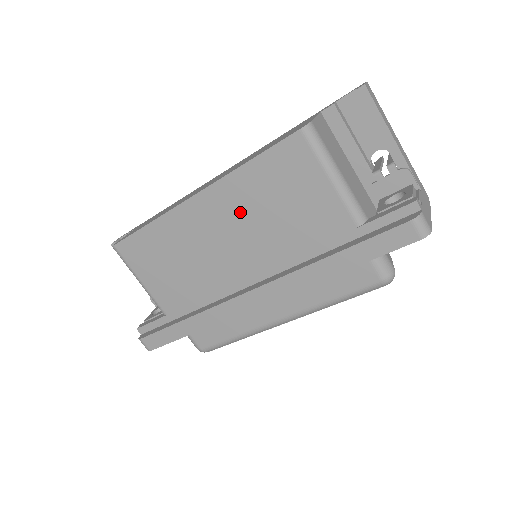
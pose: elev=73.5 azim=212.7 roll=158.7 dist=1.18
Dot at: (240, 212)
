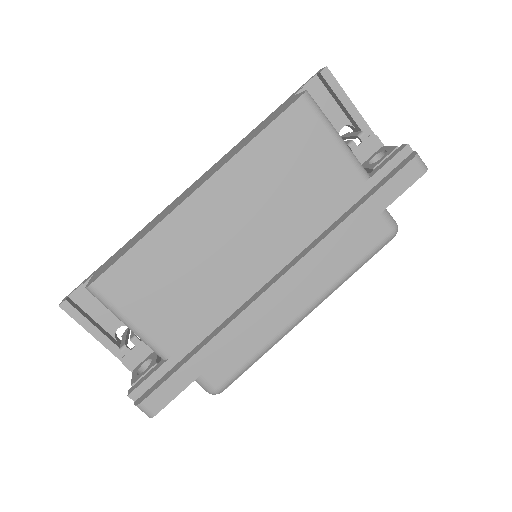
Dot at: (251, 196)
